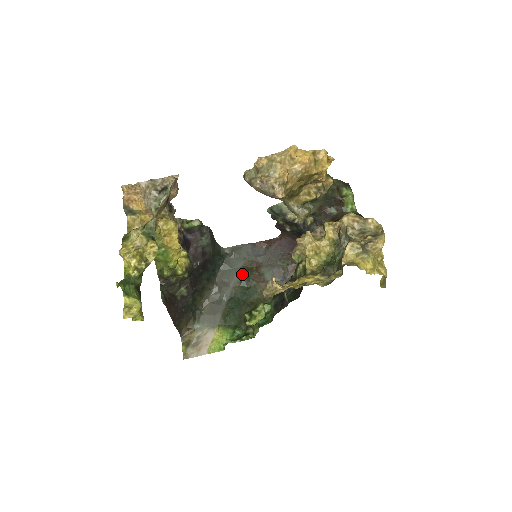
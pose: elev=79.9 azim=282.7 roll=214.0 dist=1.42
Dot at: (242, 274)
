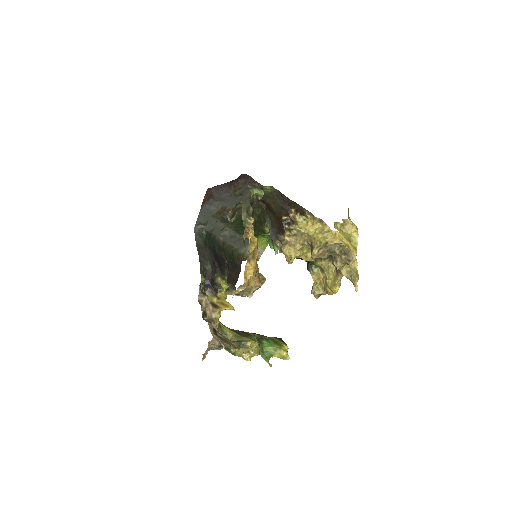
Dot at: (224, 221)
